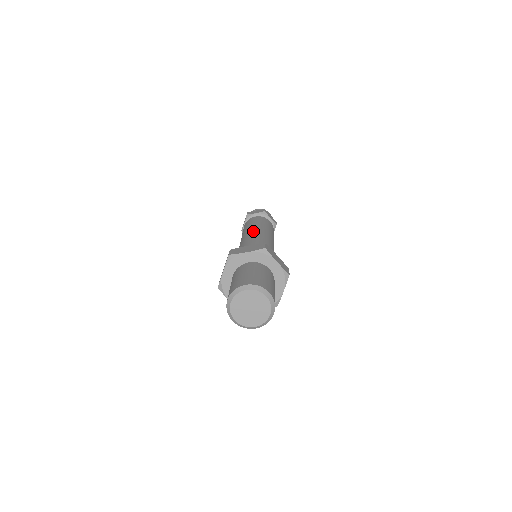
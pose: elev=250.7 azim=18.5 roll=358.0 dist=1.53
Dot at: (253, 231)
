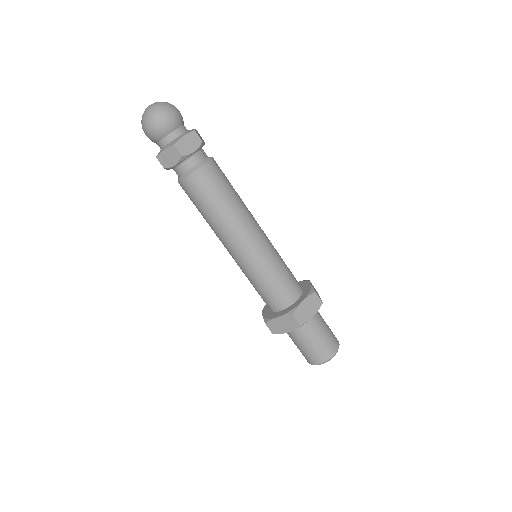
Dot at: (248, 231)
